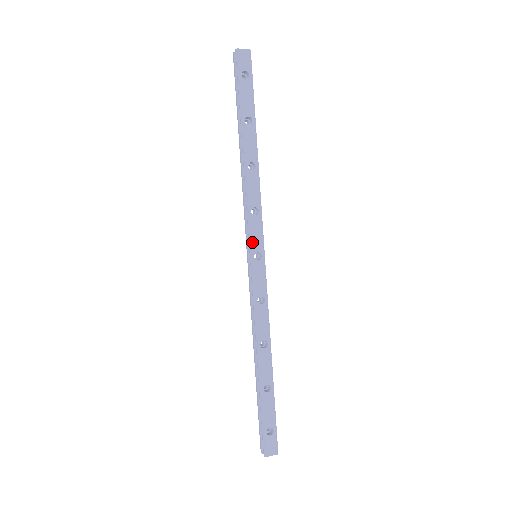
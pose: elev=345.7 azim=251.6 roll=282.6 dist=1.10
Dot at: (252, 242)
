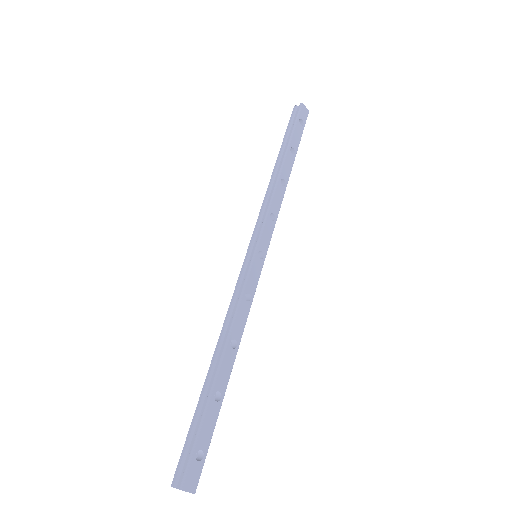
Dot at: (261, 239)
